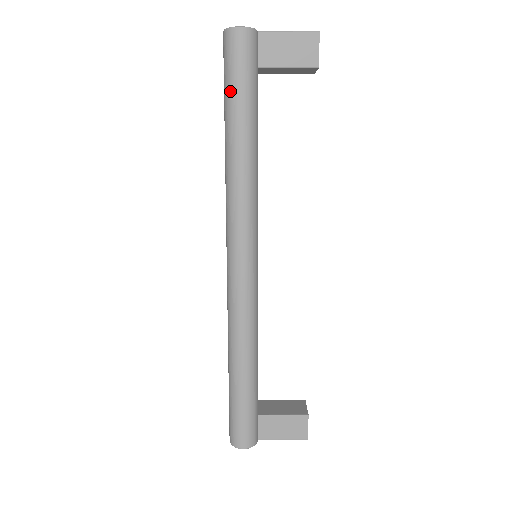
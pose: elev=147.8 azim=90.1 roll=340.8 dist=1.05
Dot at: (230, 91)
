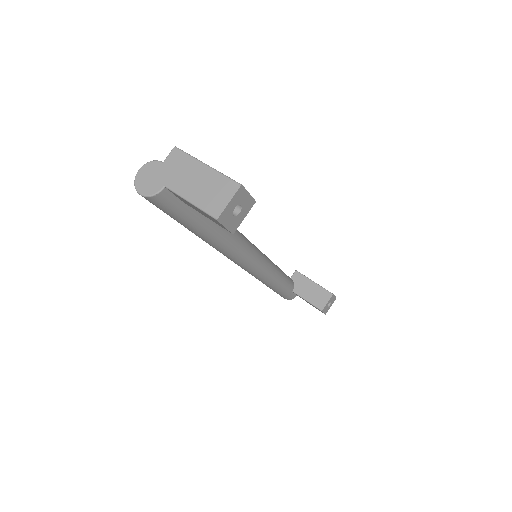
Dot at: occluded
